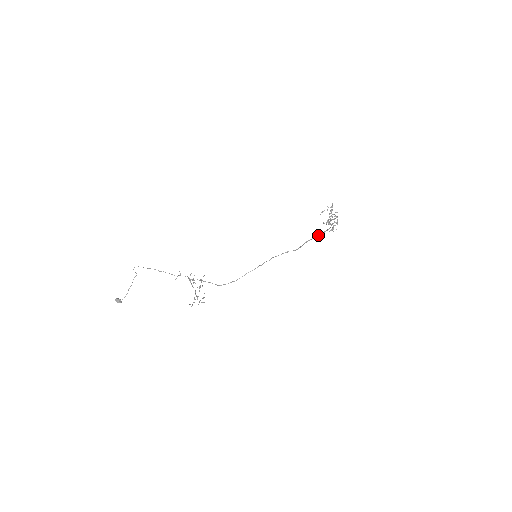
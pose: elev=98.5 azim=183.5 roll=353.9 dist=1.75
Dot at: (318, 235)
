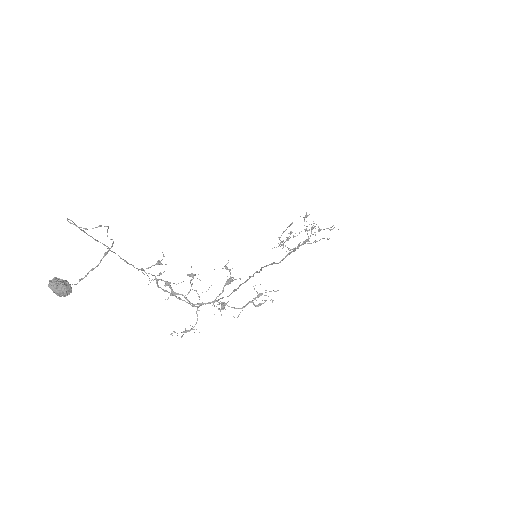
Dot at: (296, 248)
